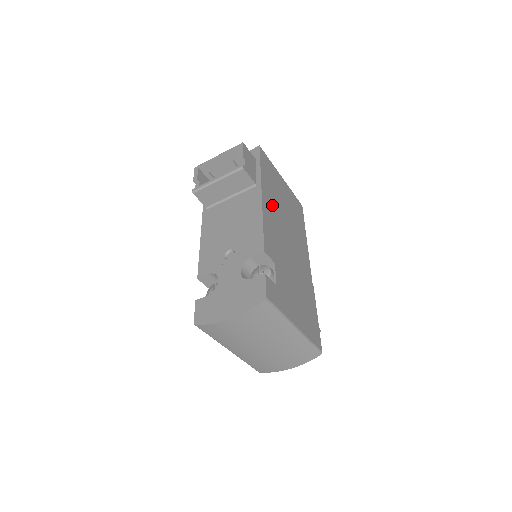
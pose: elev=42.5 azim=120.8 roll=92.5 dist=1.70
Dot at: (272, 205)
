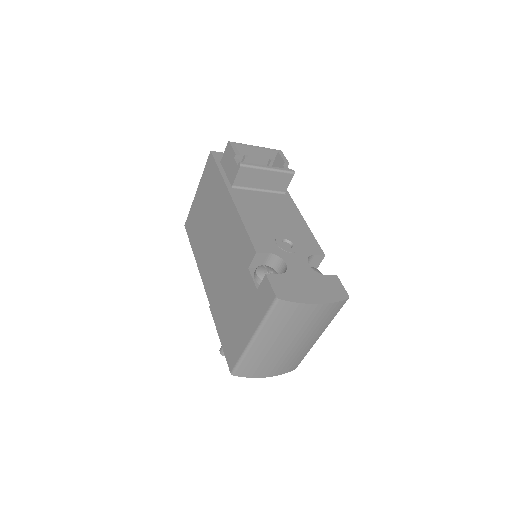
Dot at: occluded
